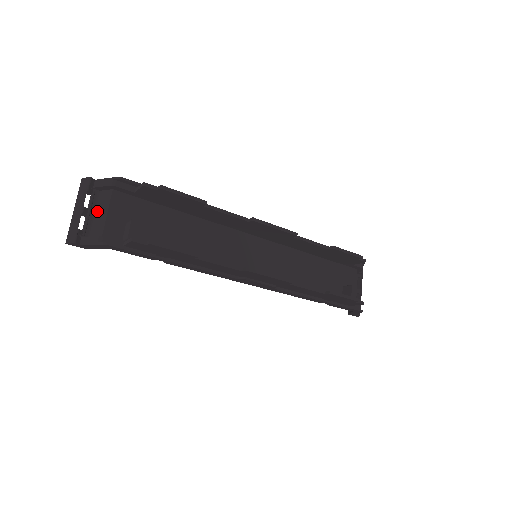
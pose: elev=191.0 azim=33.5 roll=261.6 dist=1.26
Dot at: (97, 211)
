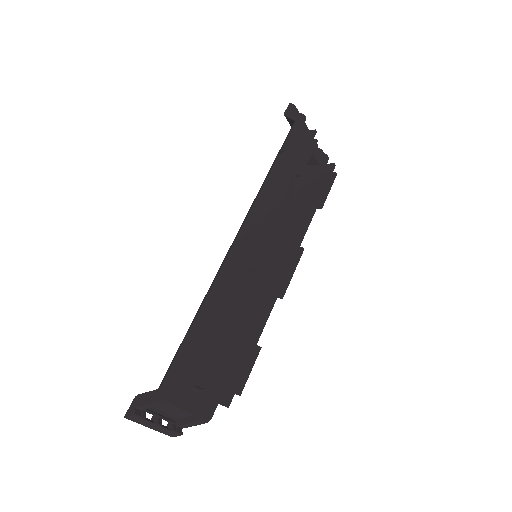
Dot at: (162, 409)
